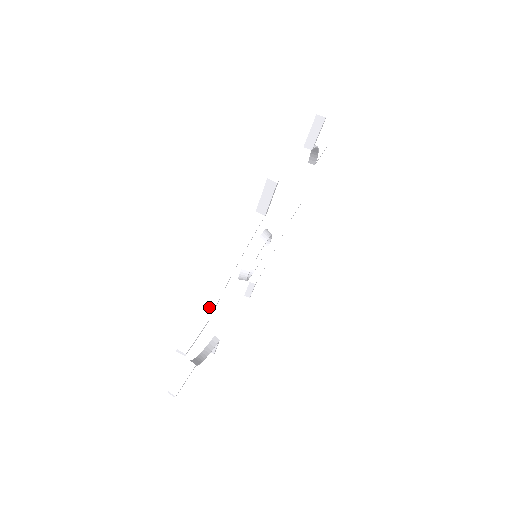
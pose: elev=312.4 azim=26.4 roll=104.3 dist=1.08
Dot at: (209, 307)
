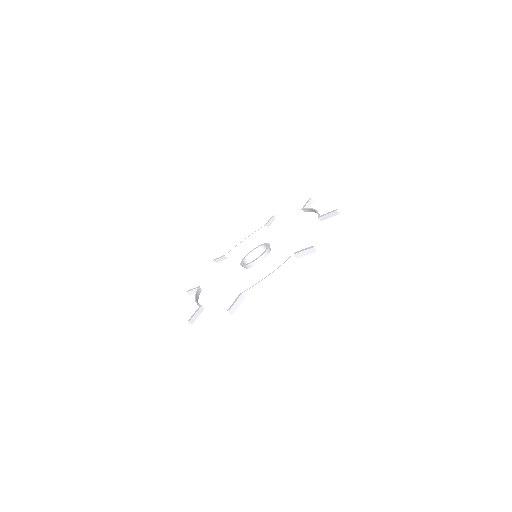
Dot at: (248, 292)
